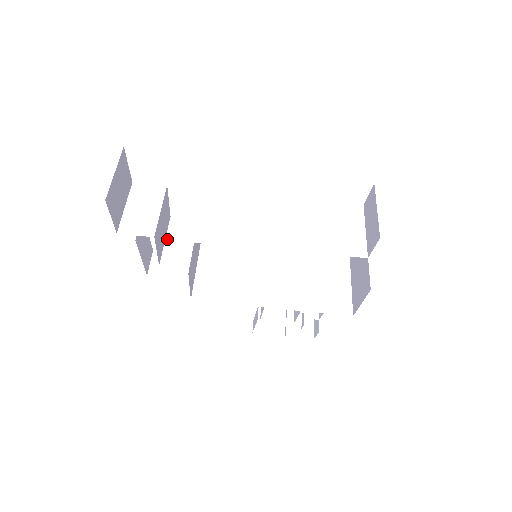
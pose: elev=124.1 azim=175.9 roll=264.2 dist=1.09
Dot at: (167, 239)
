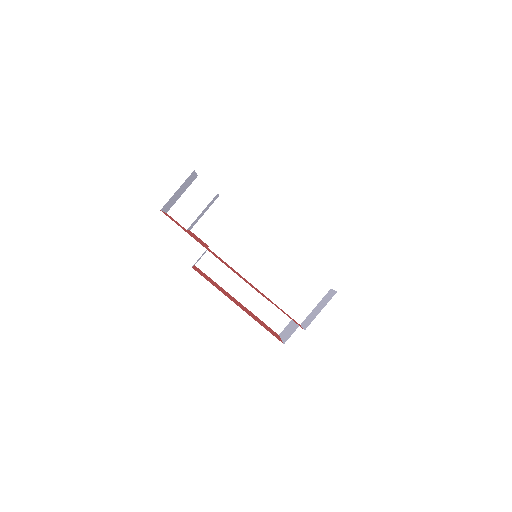
Dot at: (206, 213)
